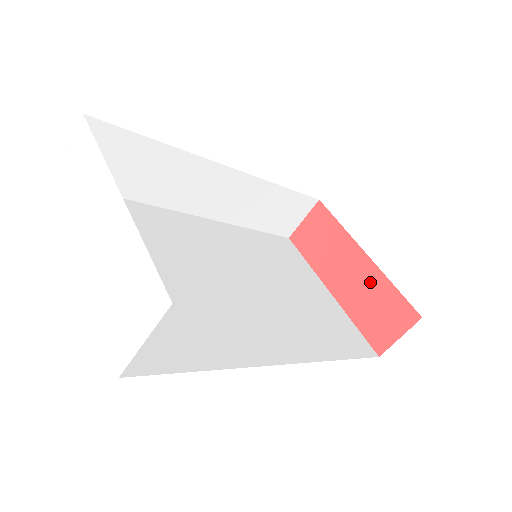
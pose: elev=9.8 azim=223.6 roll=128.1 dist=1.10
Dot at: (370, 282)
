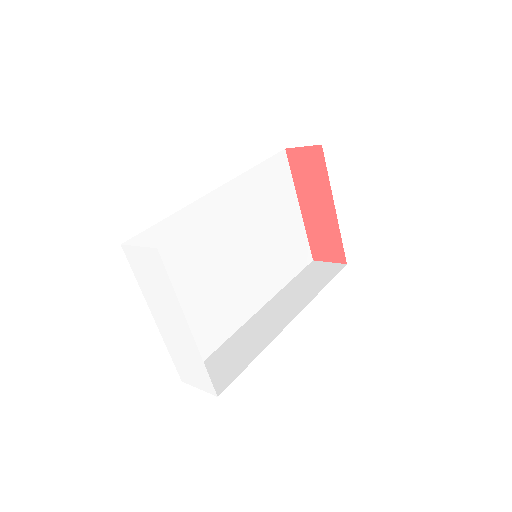
Dot at: (328, 225)
